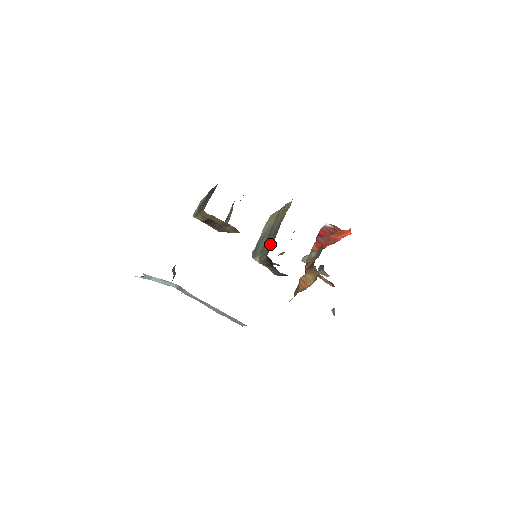
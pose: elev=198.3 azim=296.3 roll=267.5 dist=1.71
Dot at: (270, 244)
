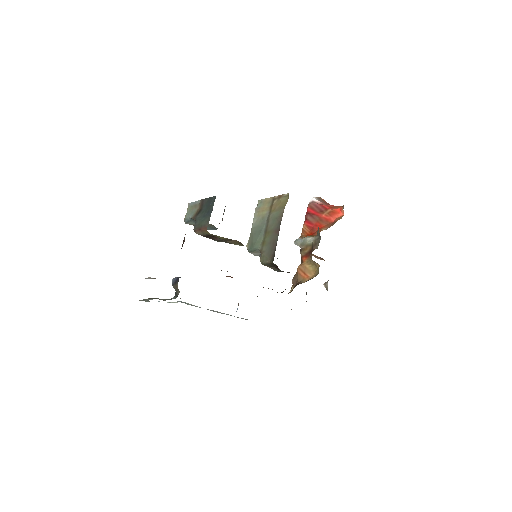
Dot at: (272, 246)
